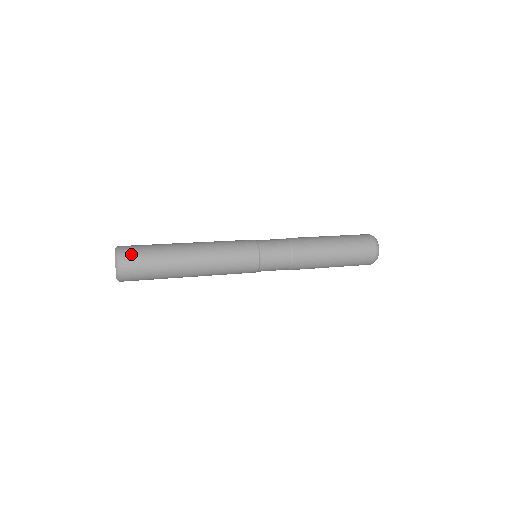
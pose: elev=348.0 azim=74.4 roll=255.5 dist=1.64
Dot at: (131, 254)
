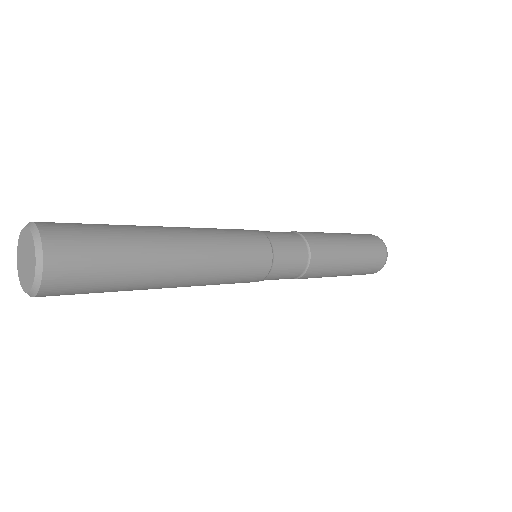
Dot at: (71, 244)
